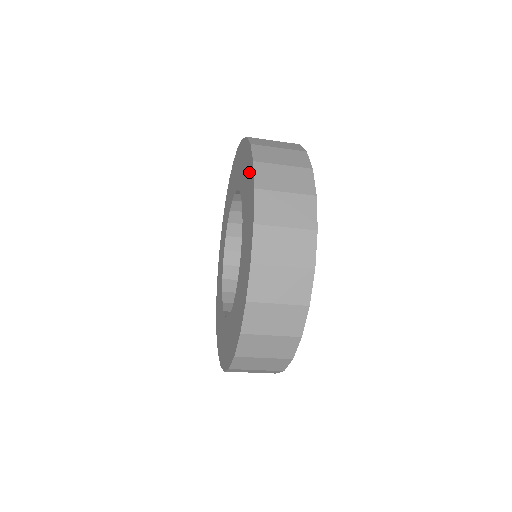
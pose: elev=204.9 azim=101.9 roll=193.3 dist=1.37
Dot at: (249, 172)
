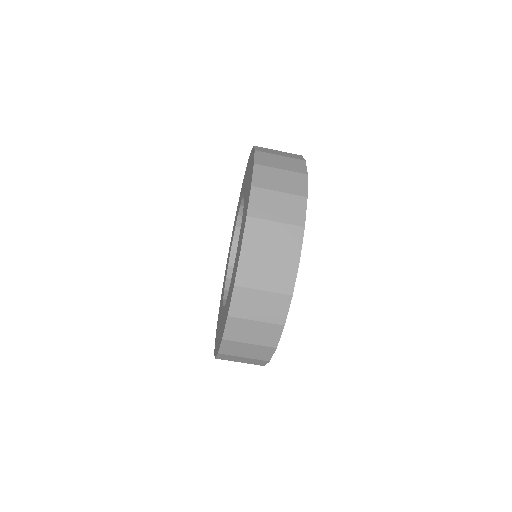
Dot at: (246, 171)
